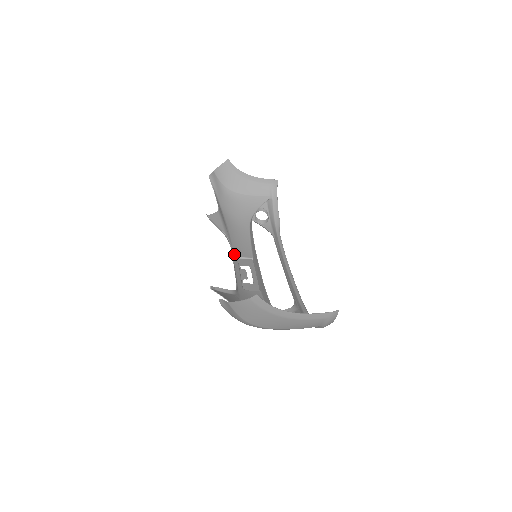
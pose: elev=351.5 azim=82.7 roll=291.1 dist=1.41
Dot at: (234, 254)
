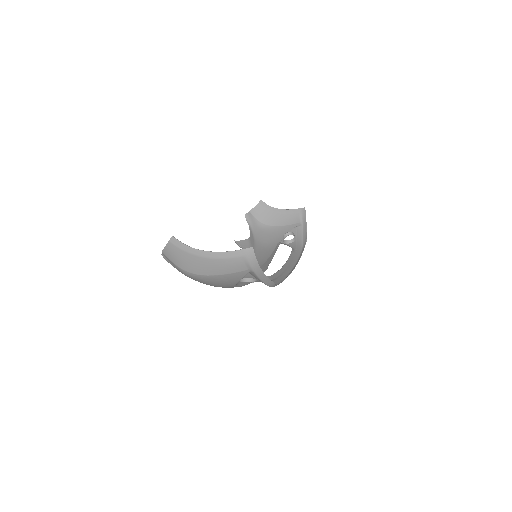
Dot at: occluded
